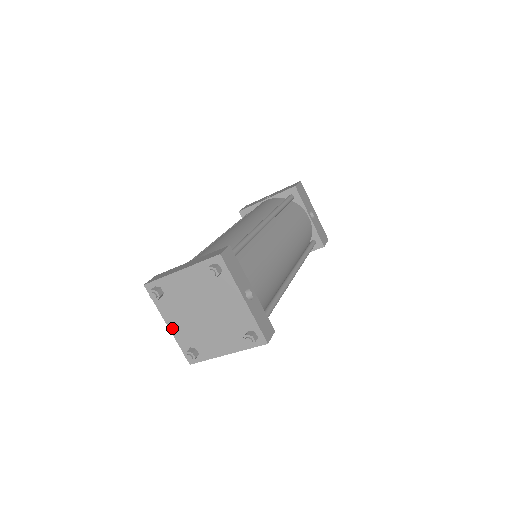
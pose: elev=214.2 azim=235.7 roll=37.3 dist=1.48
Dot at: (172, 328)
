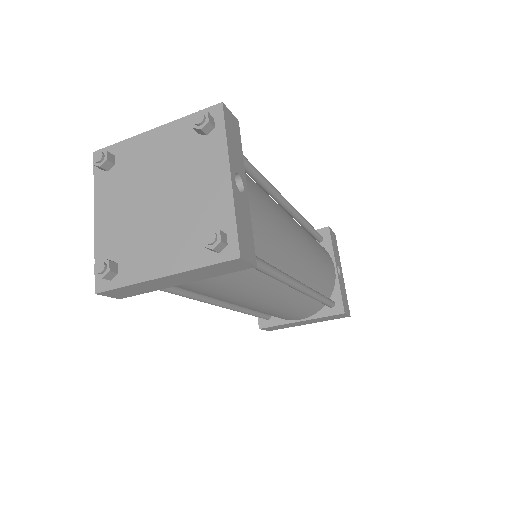
Dot at: (99, 224)
